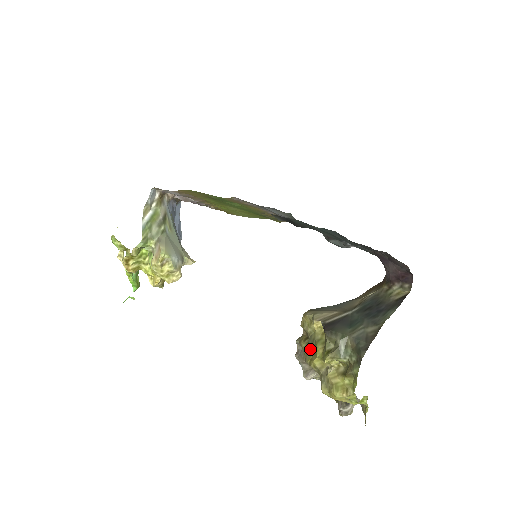
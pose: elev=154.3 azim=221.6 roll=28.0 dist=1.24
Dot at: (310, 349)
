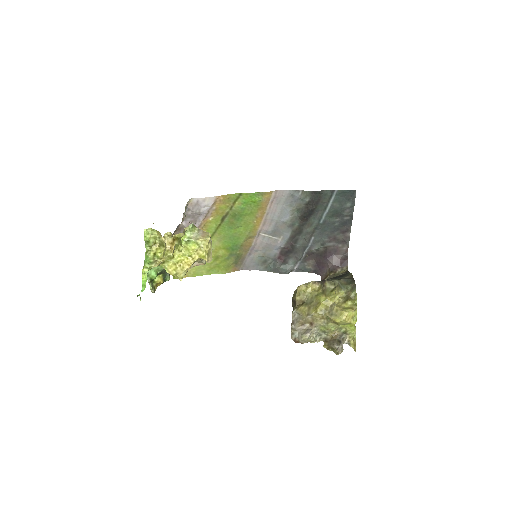
Dot at: (312, 304)
